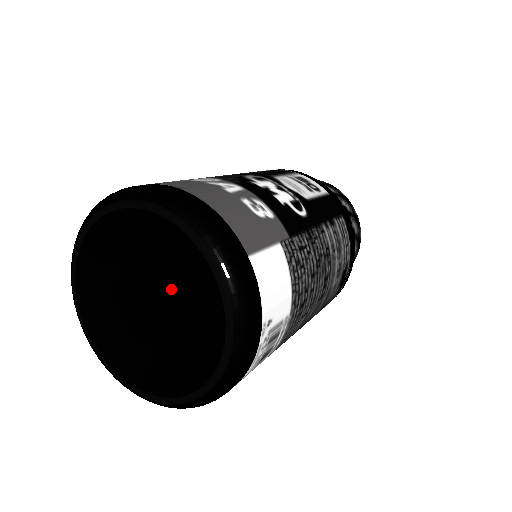
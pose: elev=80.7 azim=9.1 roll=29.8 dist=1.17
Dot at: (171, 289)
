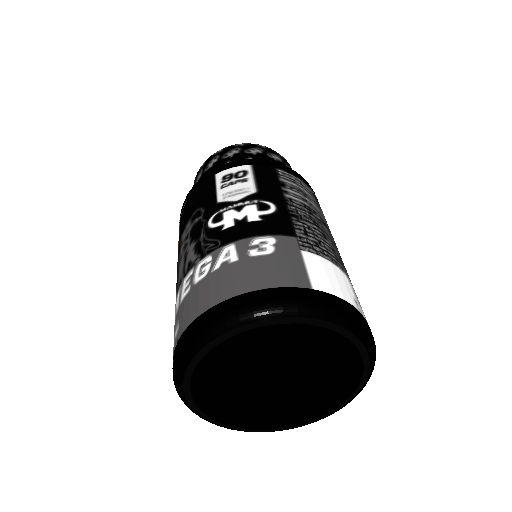
Dot at: (286, 357)
